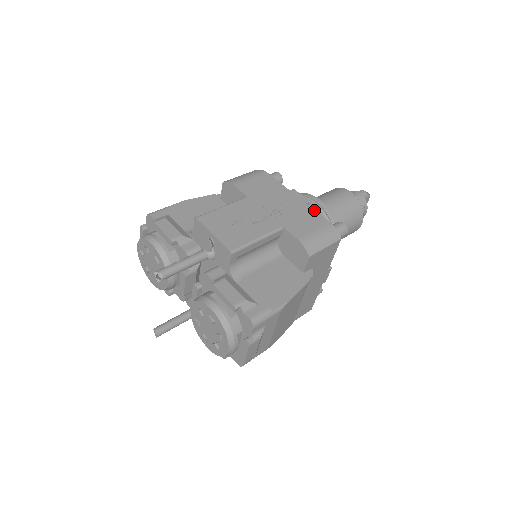
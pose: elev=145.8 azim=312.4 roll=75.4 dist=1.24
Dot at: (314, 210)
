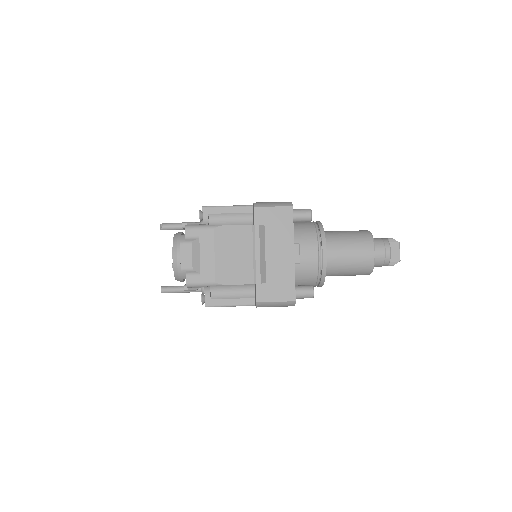
Dot at: occluded
